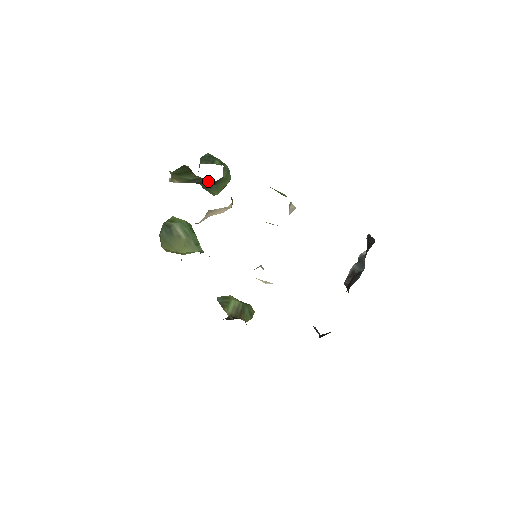
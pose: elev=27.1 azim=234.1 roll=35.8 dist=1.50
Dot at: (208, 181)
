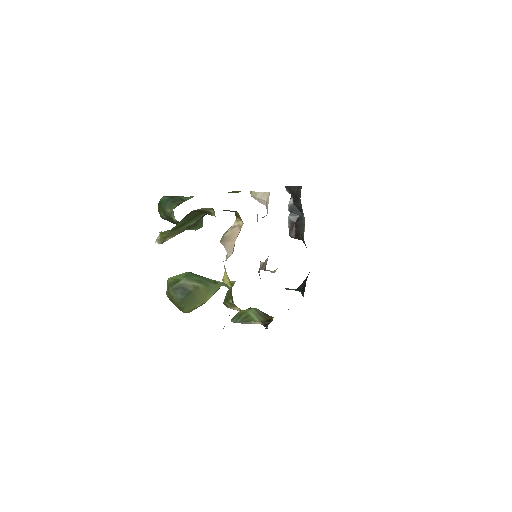
Dot at: occluded
